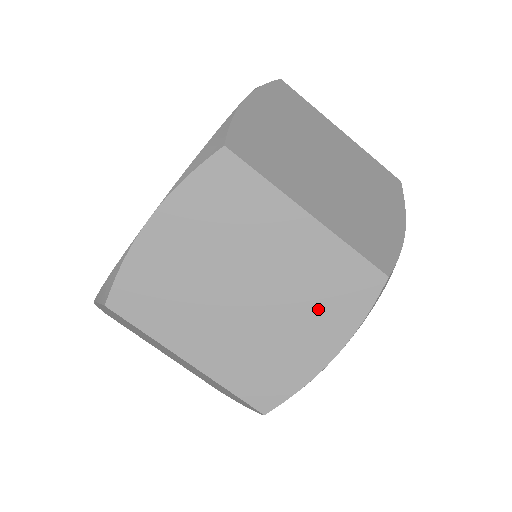
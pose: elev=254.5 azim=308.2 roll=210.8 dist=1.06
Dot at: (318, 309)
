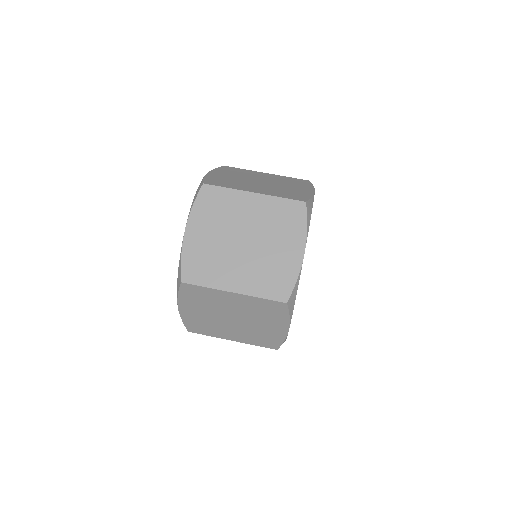
Dot at: (282, 233)
